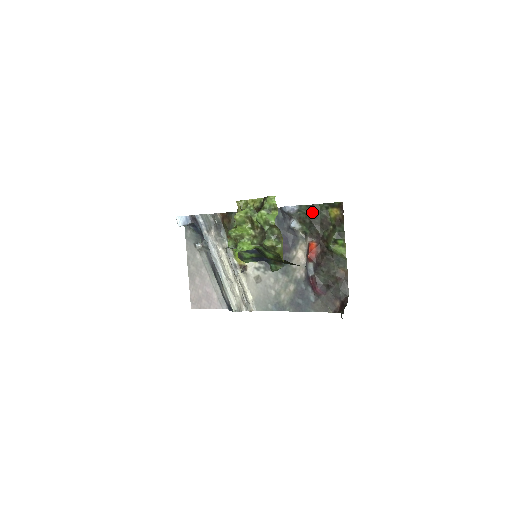
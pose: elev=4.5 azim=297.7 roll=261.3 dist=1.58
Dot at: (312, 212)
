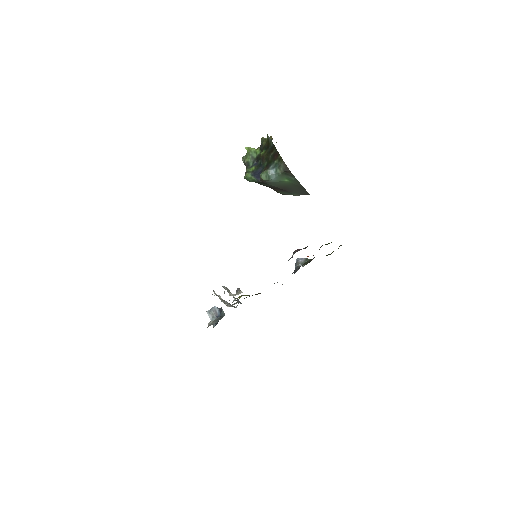
Dot at: occluded
